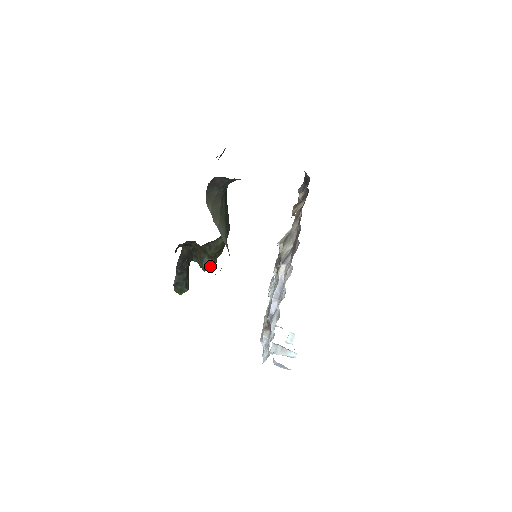
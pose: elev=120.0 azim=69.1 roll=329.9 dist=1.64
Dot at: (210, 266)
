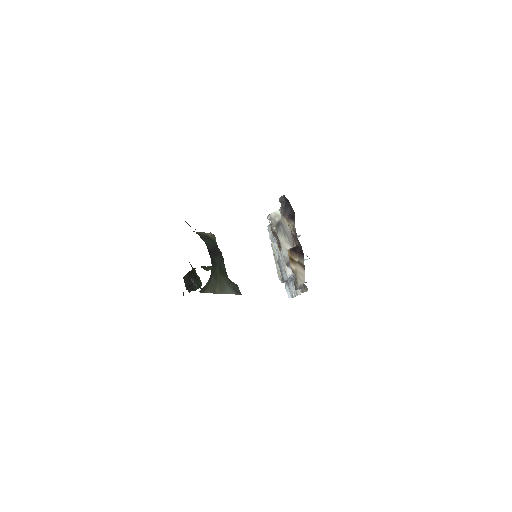
Dot at: occluded
